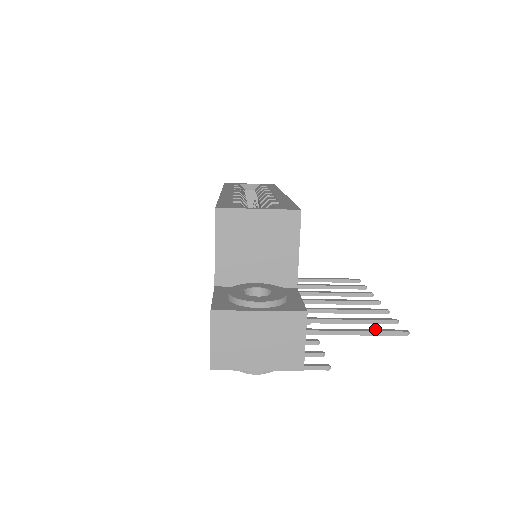
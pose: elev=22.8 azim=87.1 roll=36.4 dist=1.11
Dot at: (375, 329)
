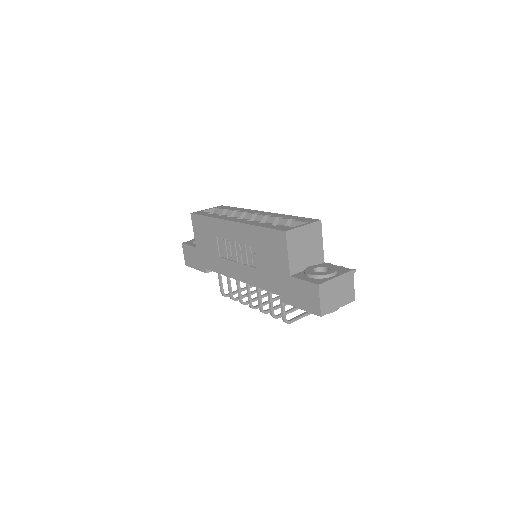
Dot at: occluded
